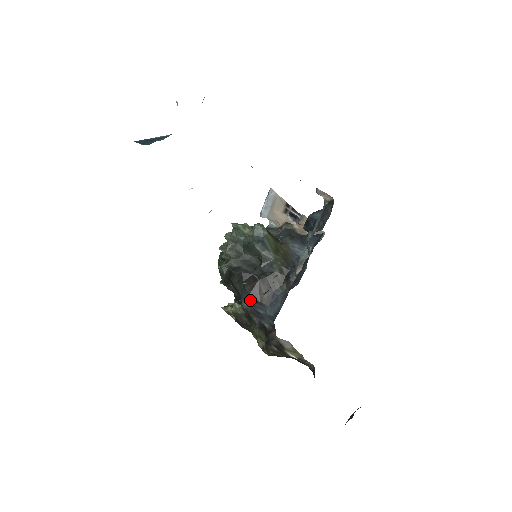
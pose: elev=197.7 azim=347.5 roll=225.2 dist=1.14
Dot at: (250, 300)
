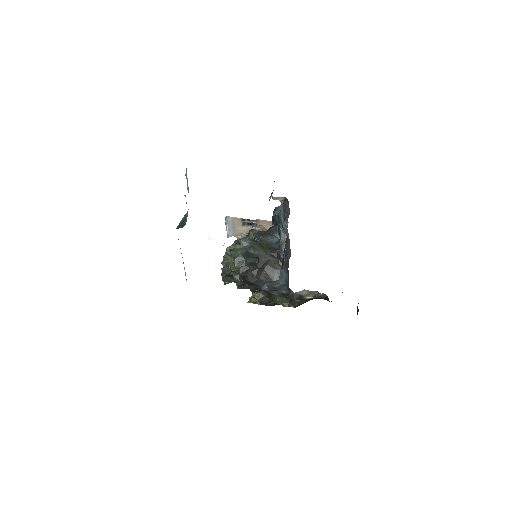
Dot at: (266, 284)
